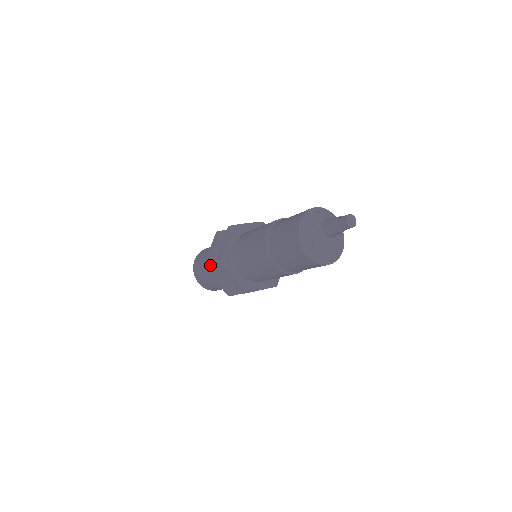
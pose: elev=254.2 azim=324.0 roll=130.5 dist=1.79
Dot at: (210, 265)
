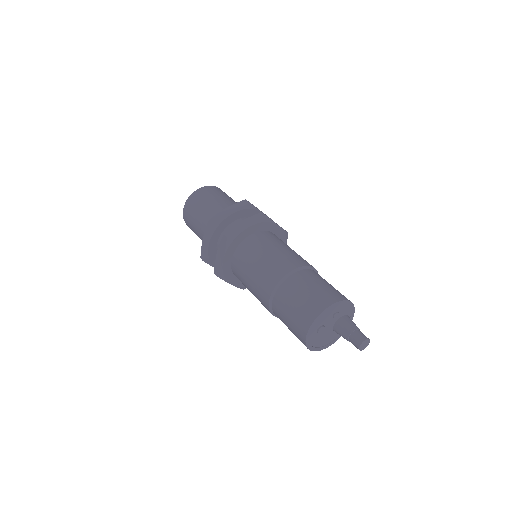
Dot at: (214, 224)
